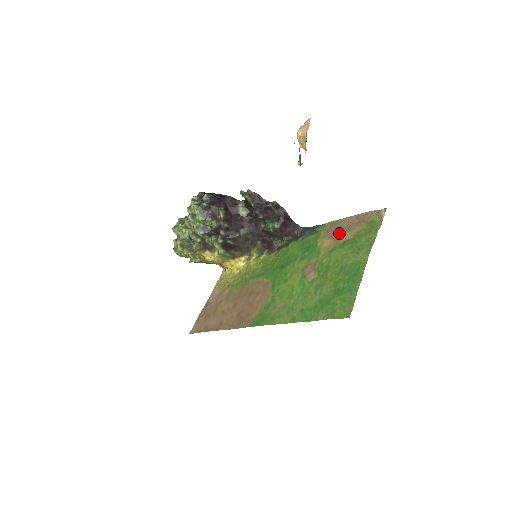
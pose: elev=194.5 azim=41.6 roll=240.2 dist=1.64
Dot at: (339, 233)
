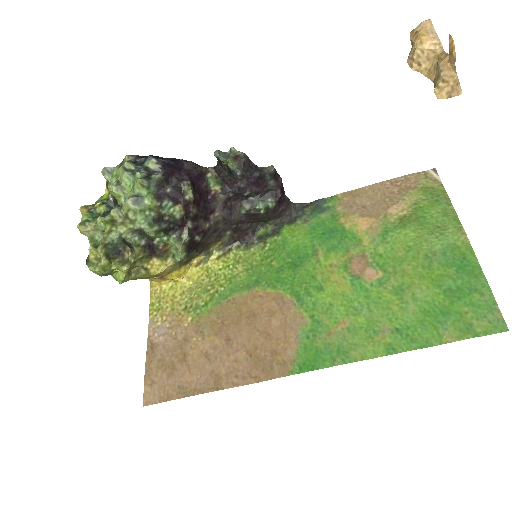
Dot at: (377, 207)
